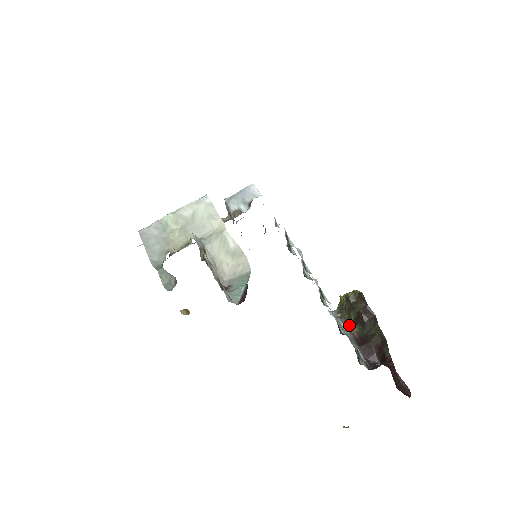
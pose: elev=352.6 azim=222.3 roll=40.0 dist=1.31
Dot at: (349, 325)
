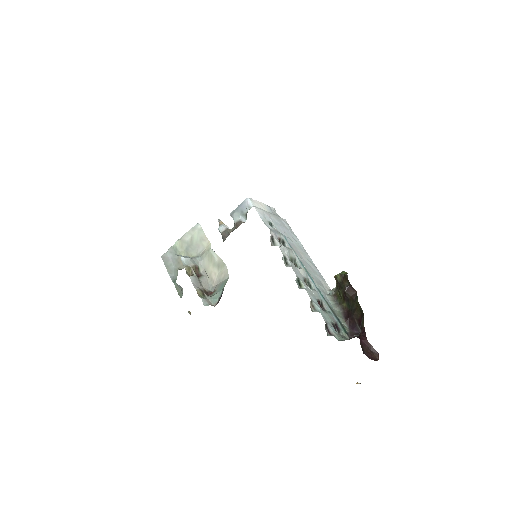
Dot at: (340, 301)
